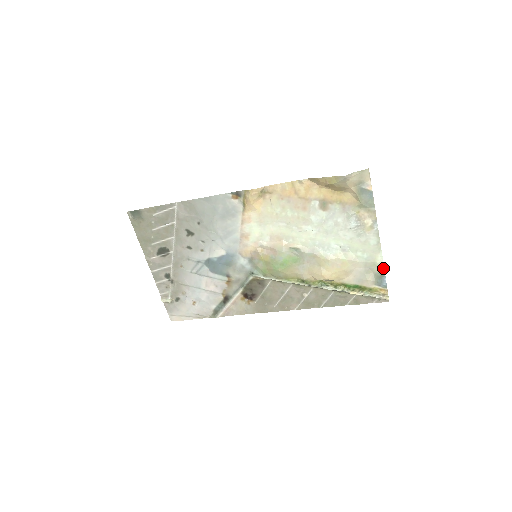
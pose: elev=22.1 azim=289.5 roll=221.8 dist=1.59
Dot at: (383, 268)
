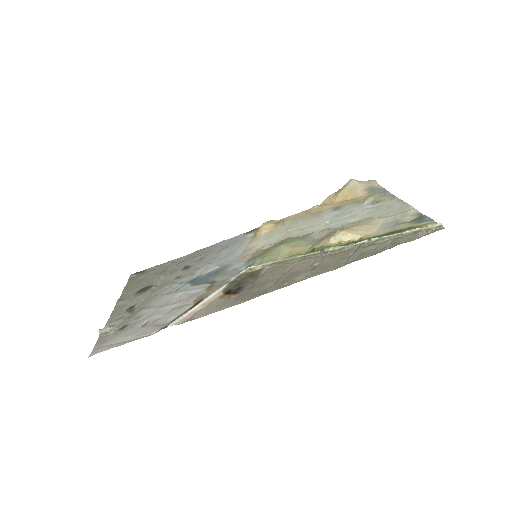
Dot at: (419, 214)
